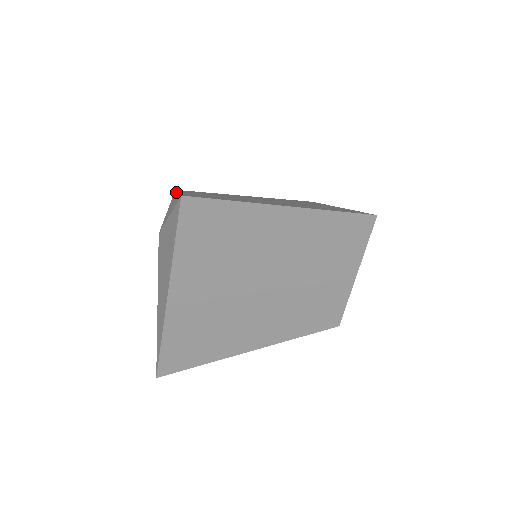
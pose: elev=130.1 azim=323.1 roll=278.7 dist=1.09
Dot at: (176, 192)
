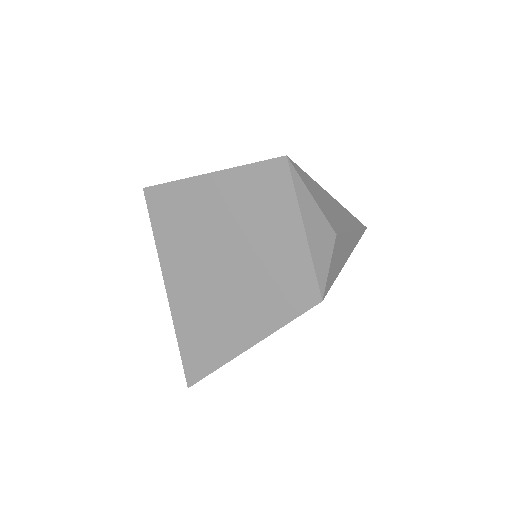
Dot at: occluded
